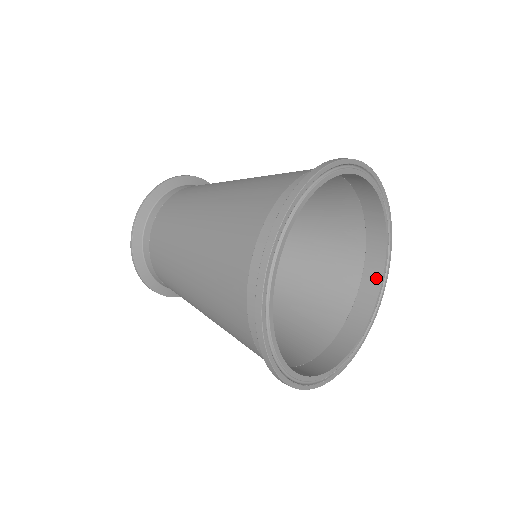
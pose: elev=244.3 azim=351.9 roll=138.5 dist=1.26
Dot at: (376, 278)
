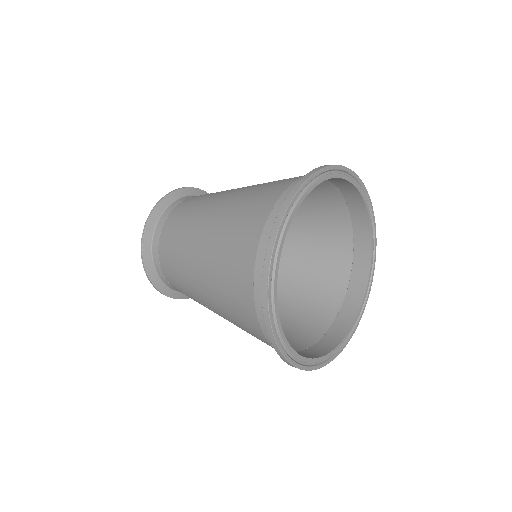
Dot at: (337, 338)
